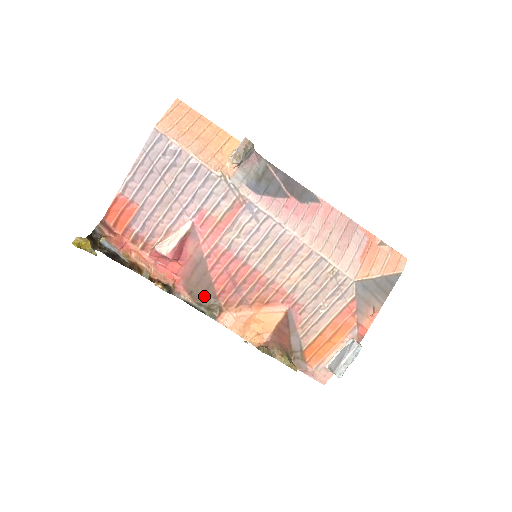
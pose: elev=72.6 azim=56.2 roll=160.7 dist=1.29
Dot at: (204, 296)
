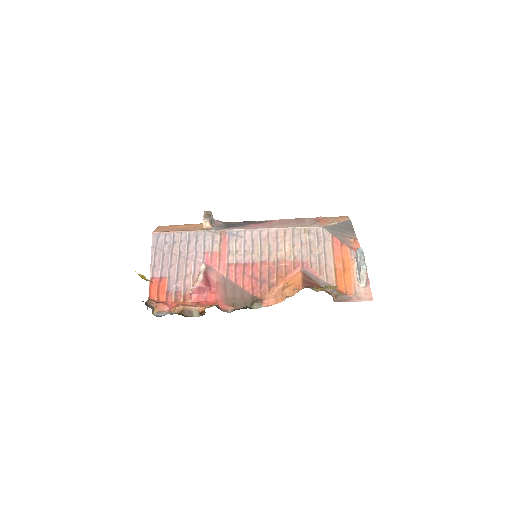
Dot at: (244, 301)
